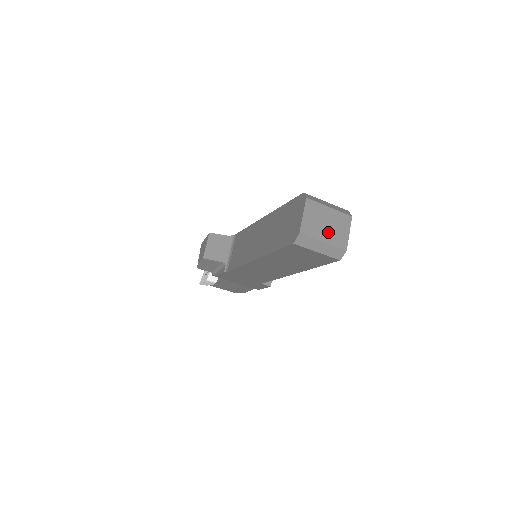
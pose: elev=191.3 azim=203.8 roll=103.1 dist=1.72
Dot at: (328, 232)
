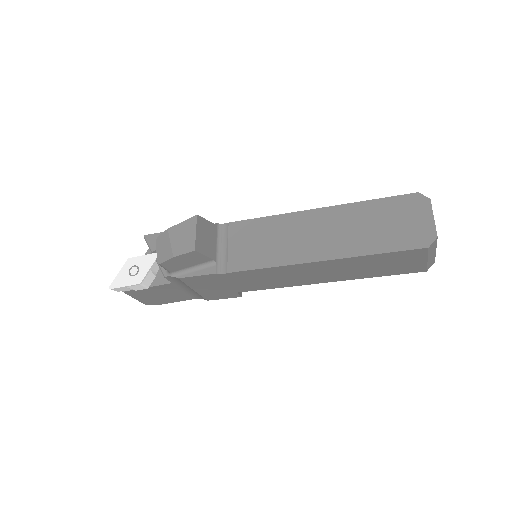
Dot at: occluded
